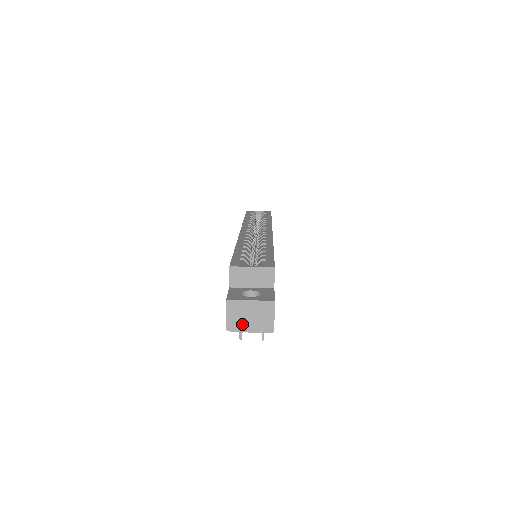
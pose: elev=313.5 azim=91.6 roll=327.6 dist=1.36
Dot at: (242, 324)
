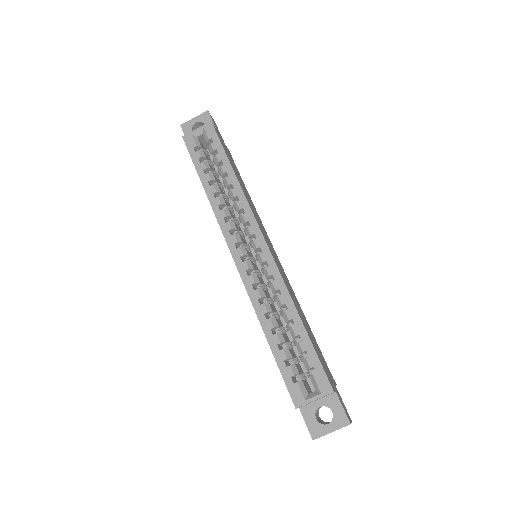
Dot at: occluded
